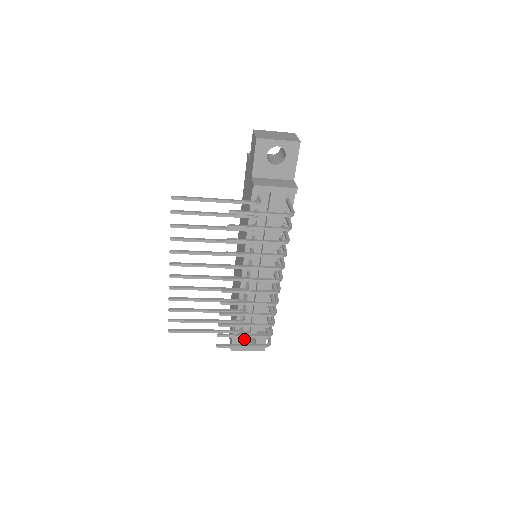
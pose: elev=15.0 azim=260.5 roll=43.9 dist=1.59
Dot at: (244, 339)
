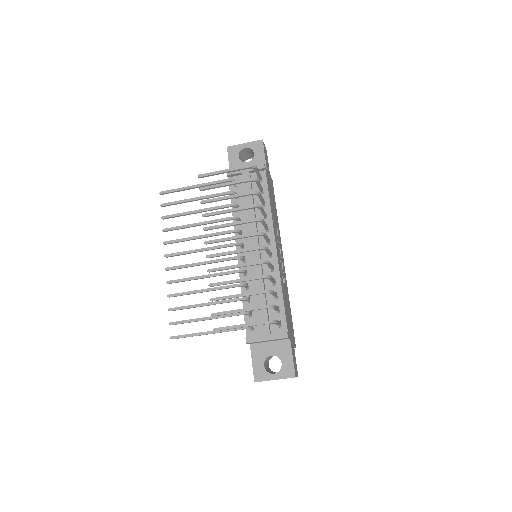
Dot at: (272, 372)
